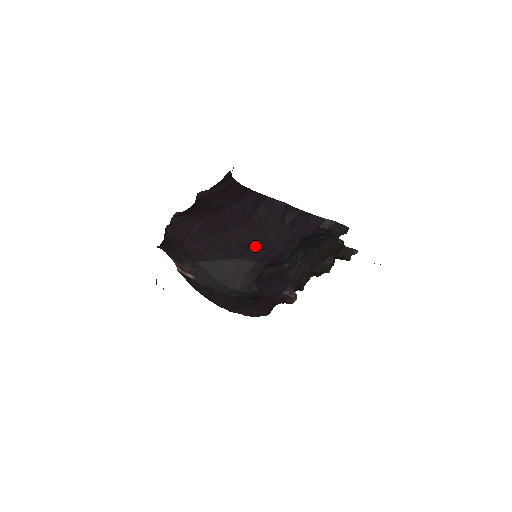
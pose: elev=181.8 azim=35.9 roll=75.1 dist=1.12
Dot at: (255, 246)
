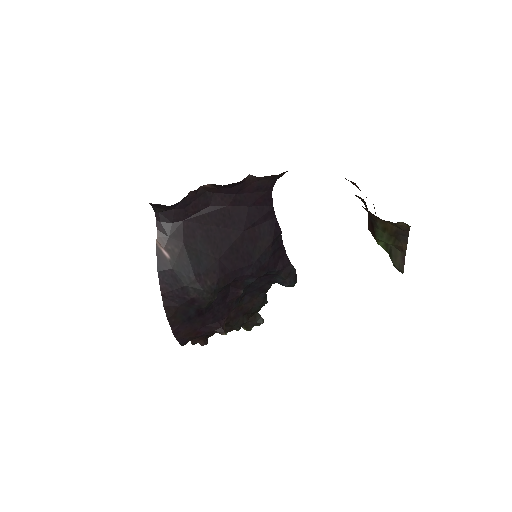
Dot at: (240, 255)
